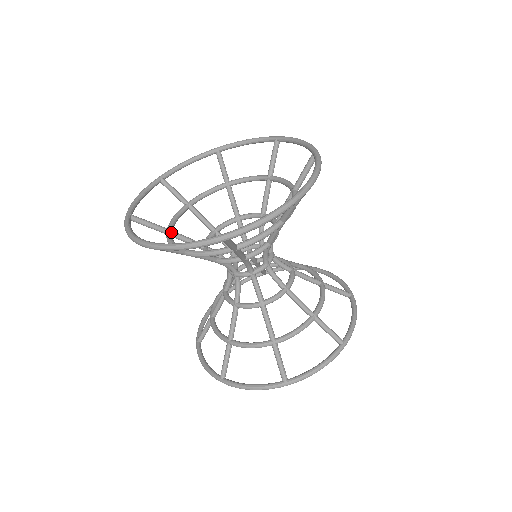
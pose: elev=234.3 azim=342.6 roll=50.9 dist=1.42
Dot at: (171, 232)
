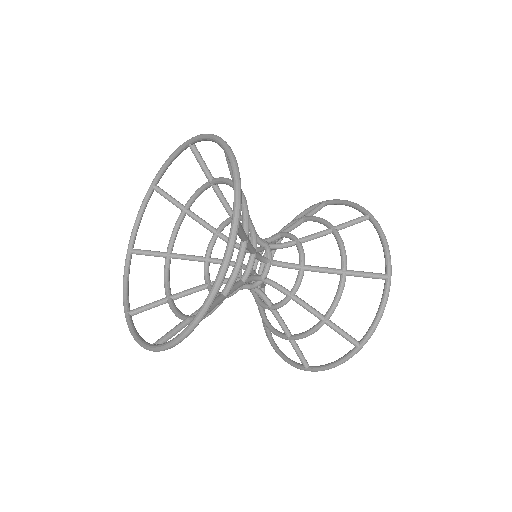
Dot at: (170, 298)
